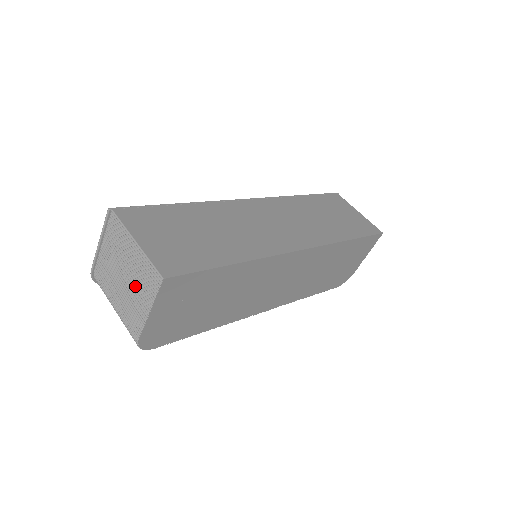
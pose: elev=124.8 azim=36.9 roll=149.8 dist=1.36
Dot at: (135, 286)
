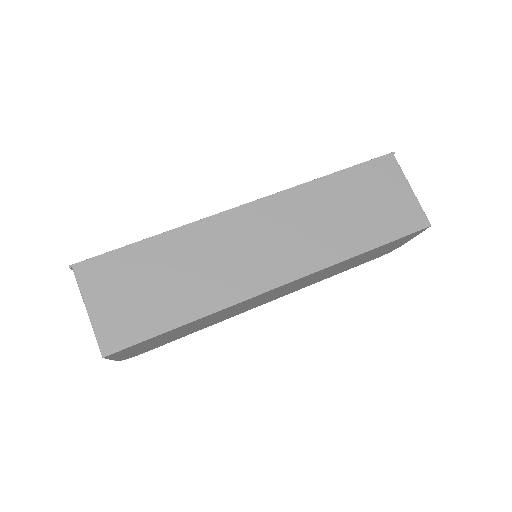
Dot at: occluded
